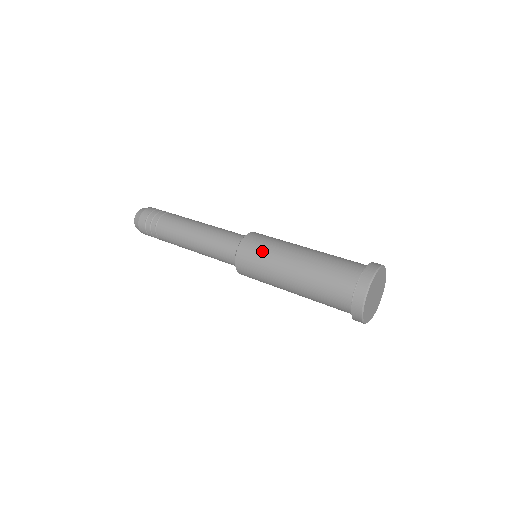
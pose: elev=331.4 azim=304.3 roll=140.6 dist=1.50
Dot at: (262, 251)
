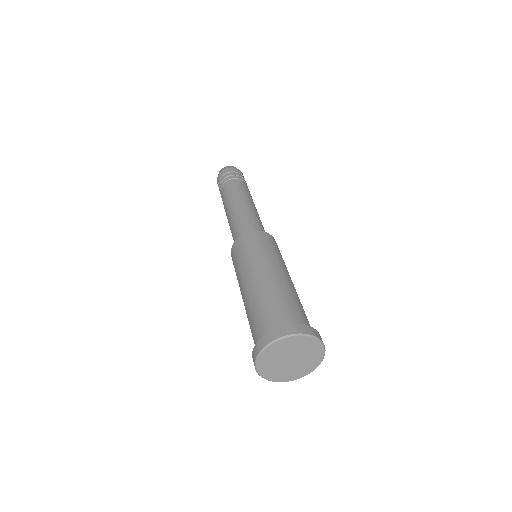
Dot at: (246, 253)
